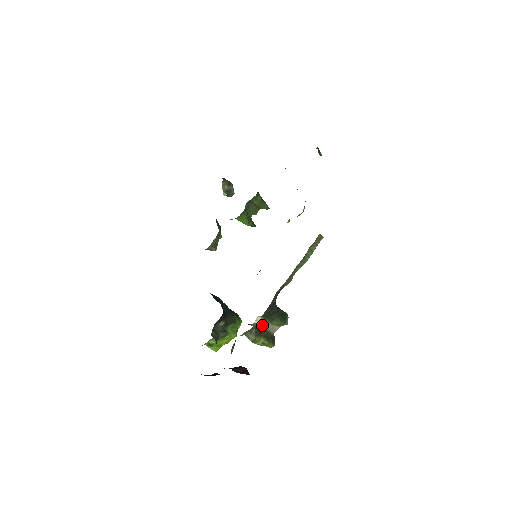
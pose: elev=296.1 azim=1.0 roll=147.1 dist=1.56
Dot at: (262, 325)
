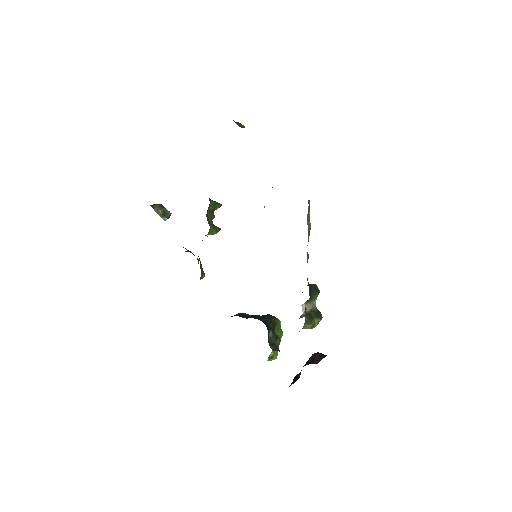
Dot at: (307, 309)
